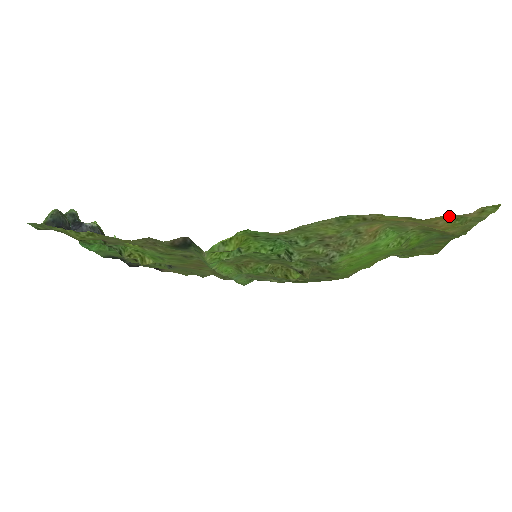
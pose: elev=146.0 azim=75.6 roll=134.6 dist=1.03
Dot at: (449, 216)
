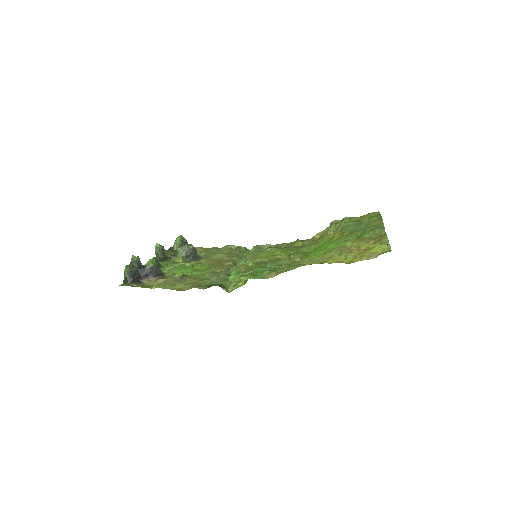
Dot at: (365, 256)
